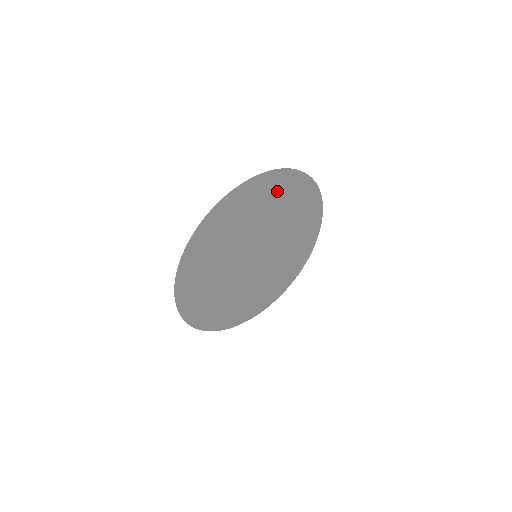
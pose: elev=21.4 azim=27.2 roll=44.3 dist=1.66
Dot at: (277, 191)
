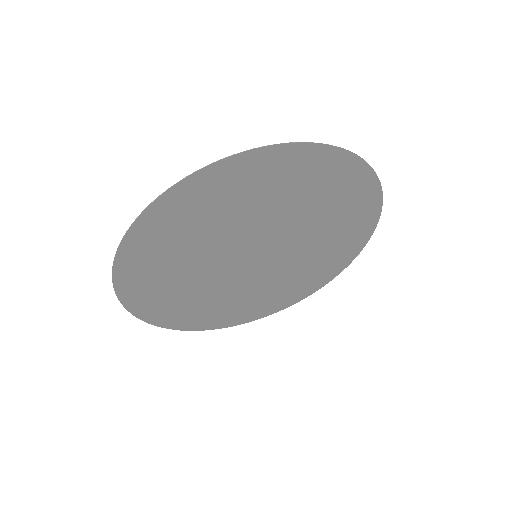
Dot at: (203, 203)
